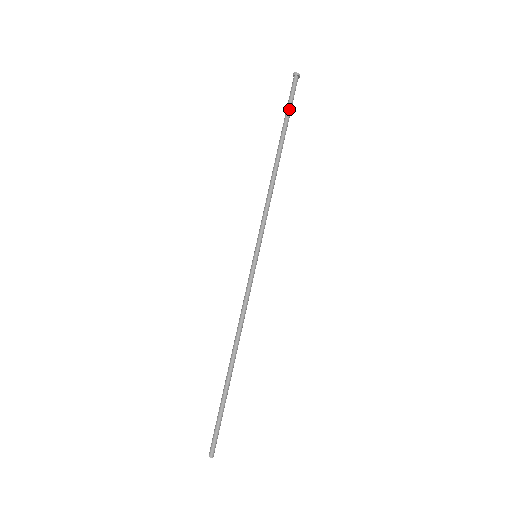
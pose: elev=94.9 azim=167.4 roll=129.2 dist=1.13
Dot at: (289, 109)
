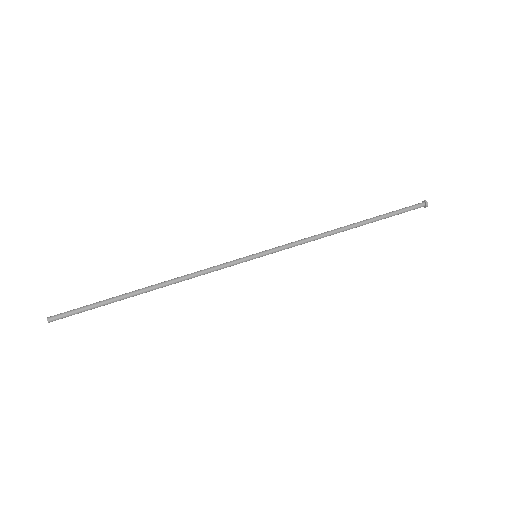
Dot at: (395, 214)
